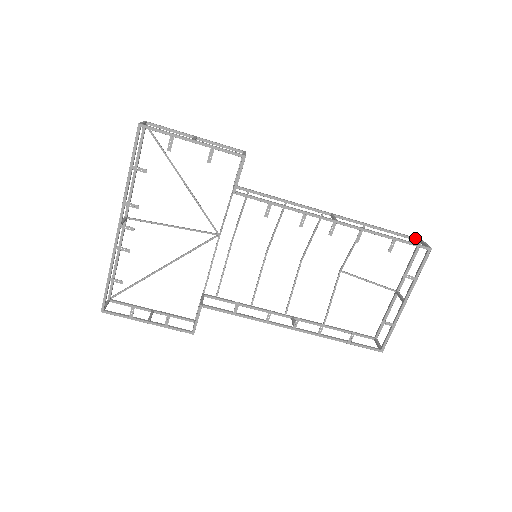
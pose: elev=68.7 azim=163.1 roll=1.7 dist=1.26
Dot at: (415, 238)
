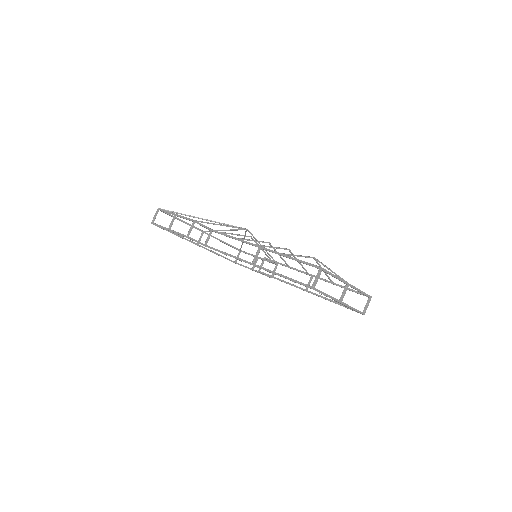
Dot at: (315, 267)
